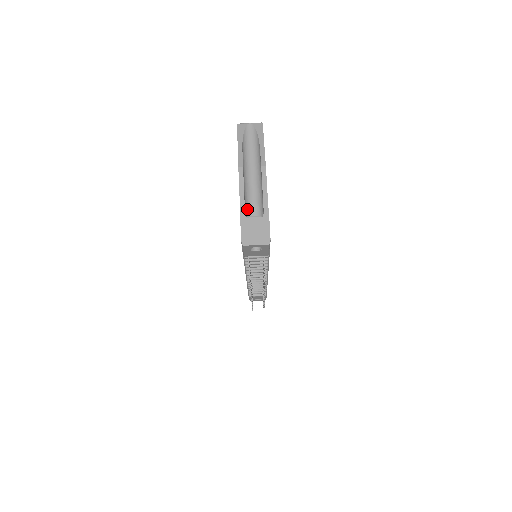
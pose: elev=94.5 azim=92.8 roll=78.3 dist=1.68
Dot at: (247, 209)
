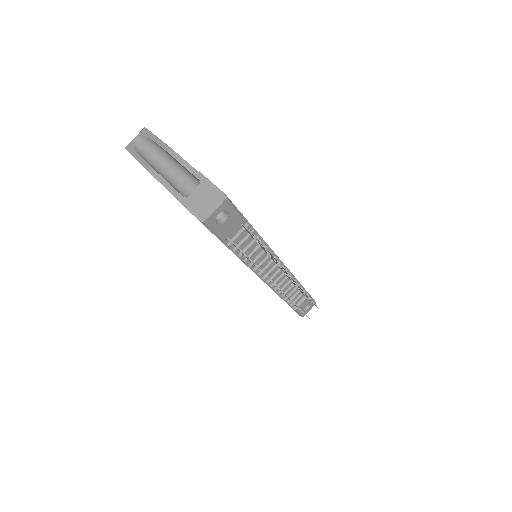
Dot at: occluded
